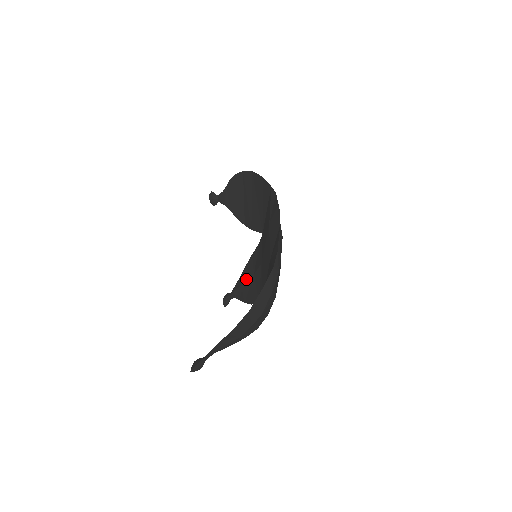
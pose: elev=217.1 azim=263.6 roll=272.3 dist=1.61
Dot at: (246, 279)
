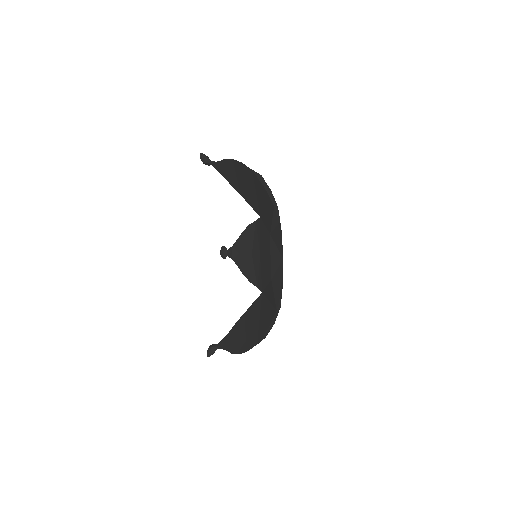
Dot at: (244, 252)
